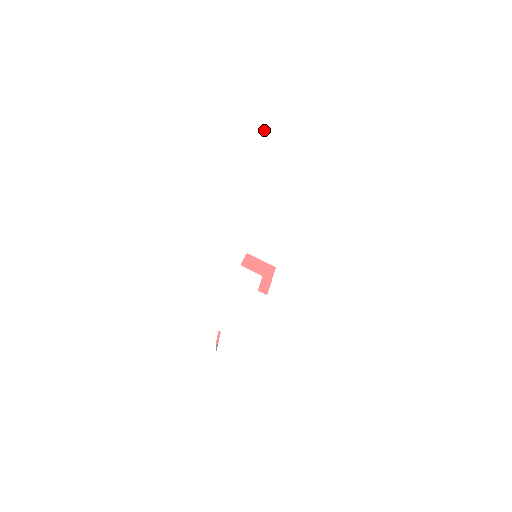
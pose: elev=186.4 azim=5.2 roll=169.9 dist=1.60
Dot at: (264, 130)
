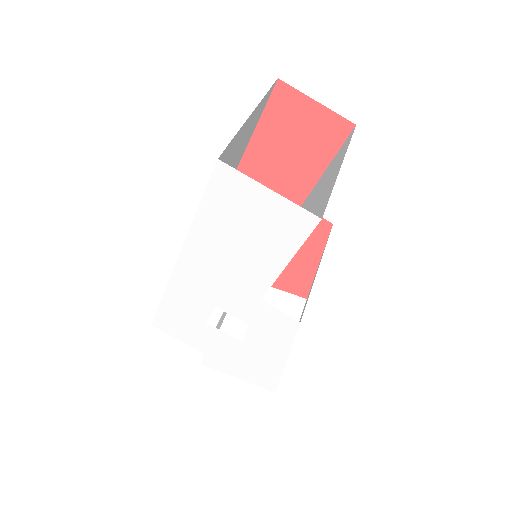
Dot at: (213, 182)
